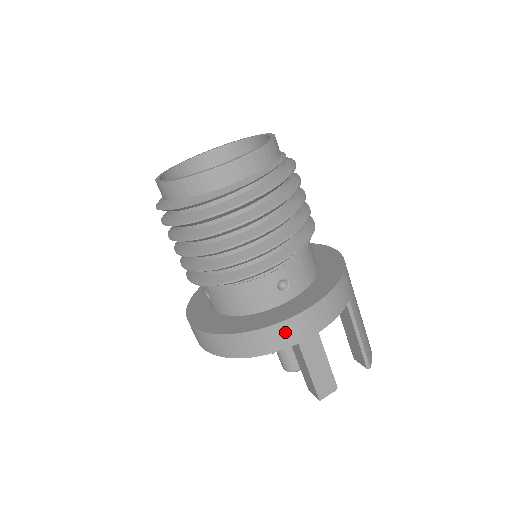
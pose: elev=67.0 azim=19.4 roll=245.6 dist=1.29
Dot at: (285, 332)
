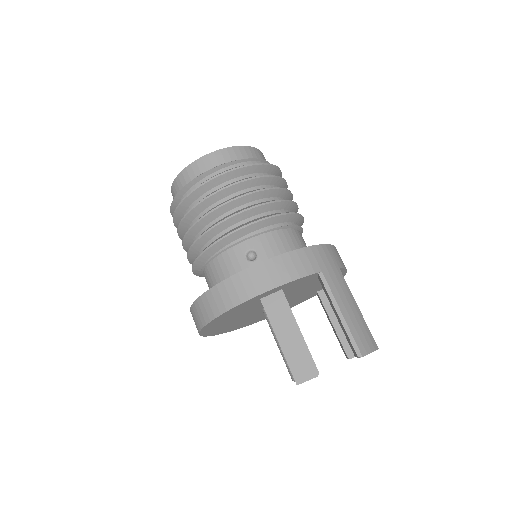
Dot at: (238, 286)
